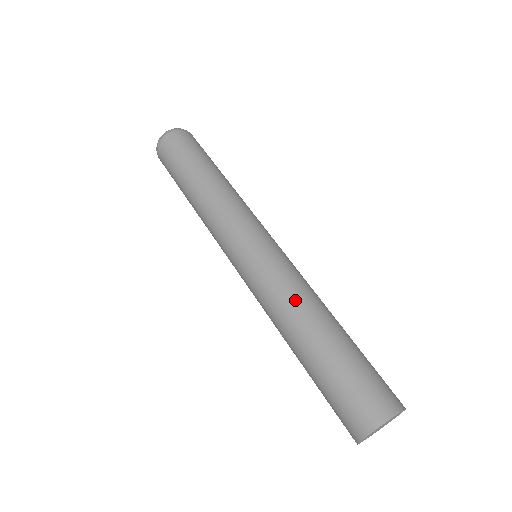
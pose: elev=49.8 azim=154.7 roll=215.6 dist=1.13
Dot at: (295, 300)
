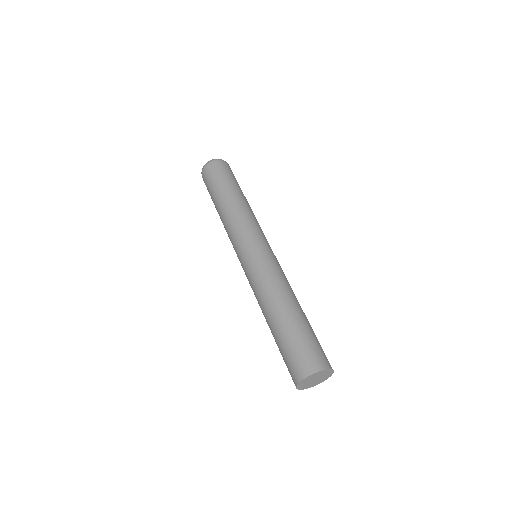
Dot at: (268, 290)
